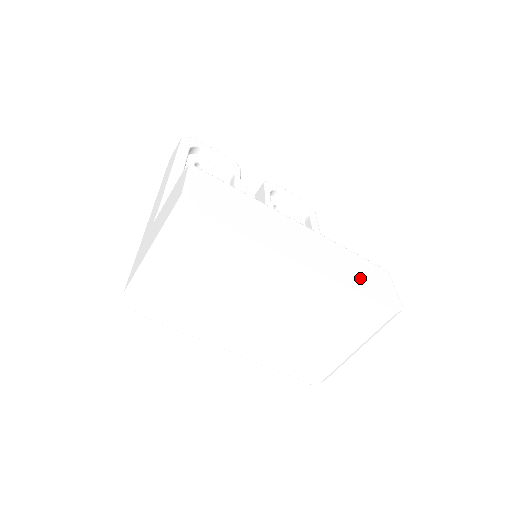
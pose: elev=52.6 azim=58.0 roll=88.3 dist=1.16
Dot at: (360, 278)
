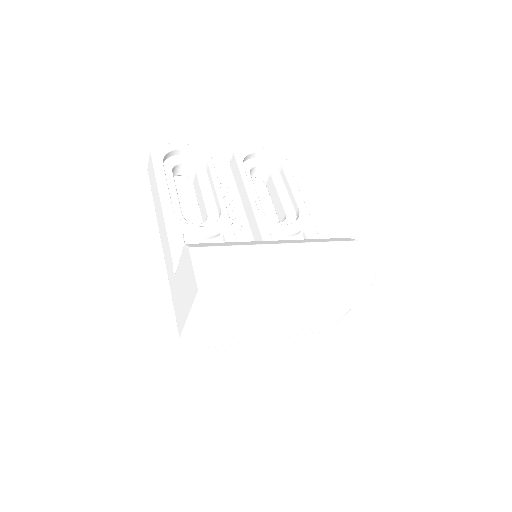
Dot at: (339, 270)
